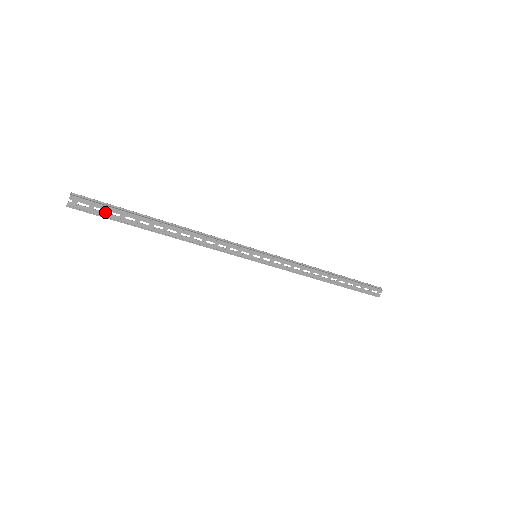
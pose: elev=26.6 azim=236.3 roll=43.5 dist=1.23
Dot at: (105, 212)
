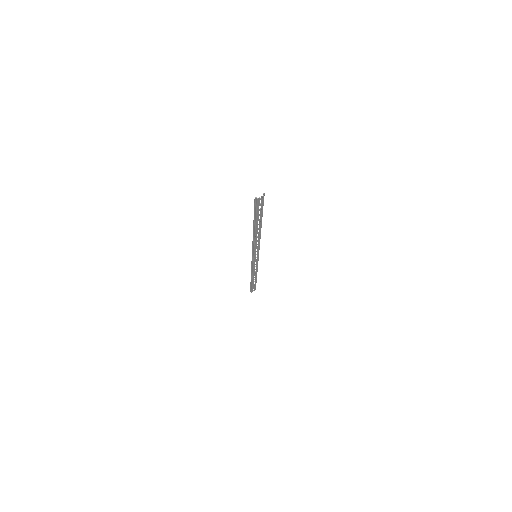
Dot at: (259, 210)
